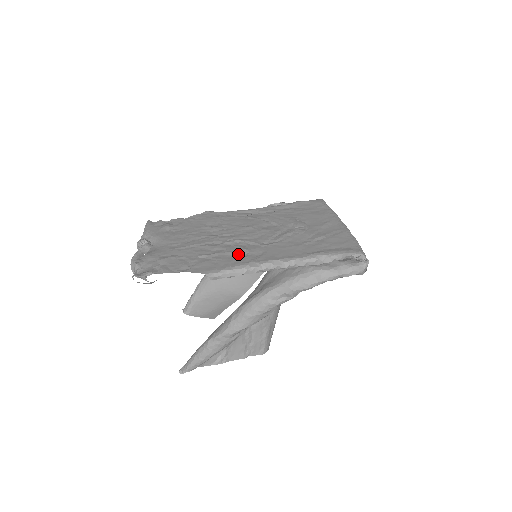
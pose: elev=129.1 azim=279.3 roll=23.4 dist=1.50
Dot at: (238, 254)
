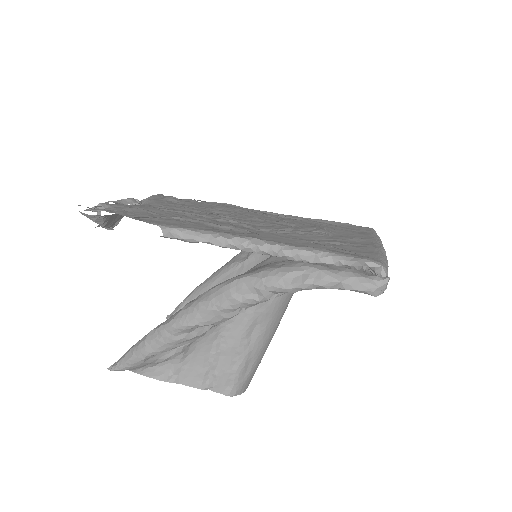
Dot at: (220, 227)
